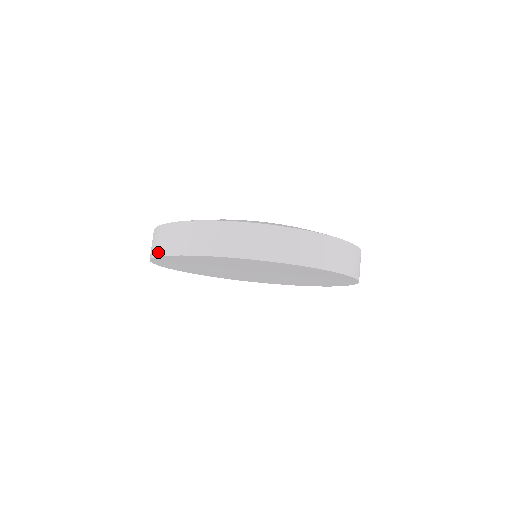
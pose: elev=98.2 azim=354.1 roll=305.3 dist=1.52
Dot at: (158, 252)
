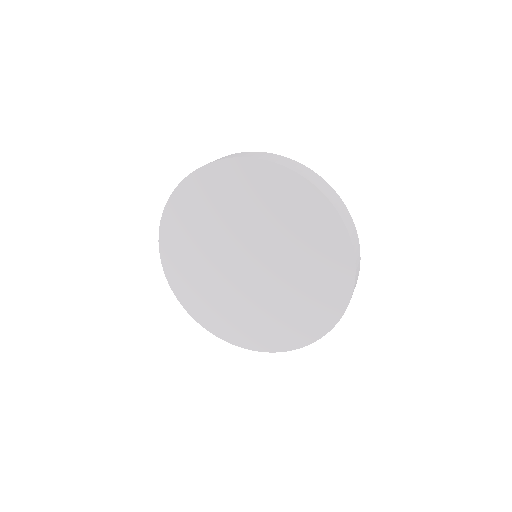
Dot at: (179, 185)
